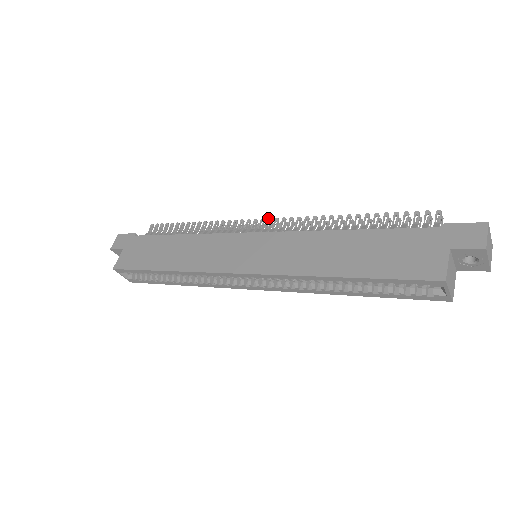
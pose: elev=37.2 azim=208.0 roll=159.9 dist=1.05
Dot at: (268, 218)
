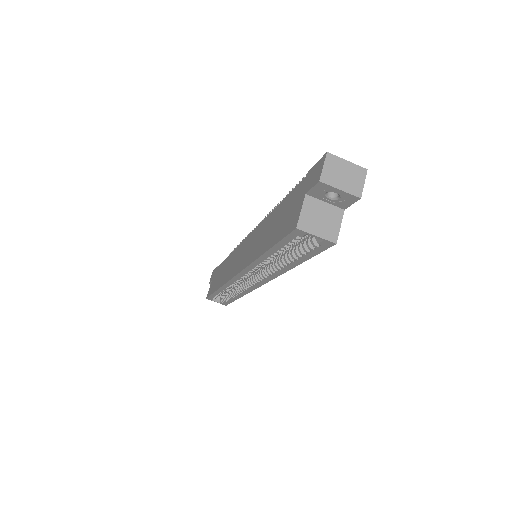
Dot at: occluded
